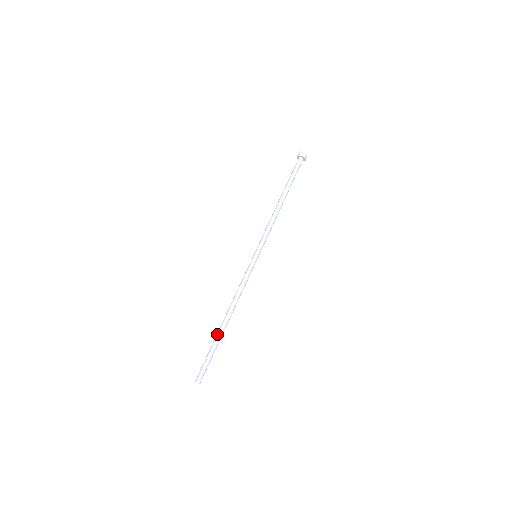
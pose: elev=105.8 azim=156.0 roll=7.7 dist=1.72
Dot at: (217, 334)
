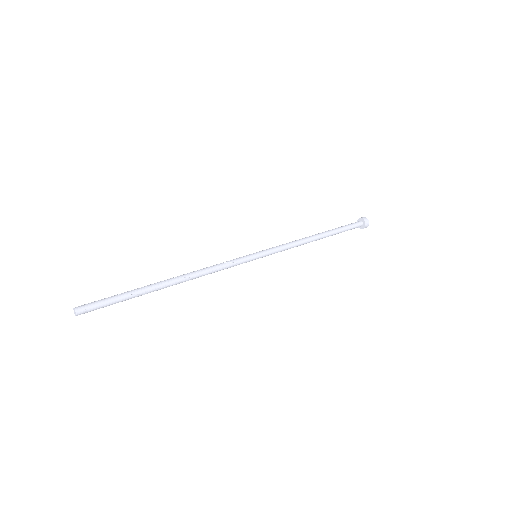
Dot at: (148, 287)
